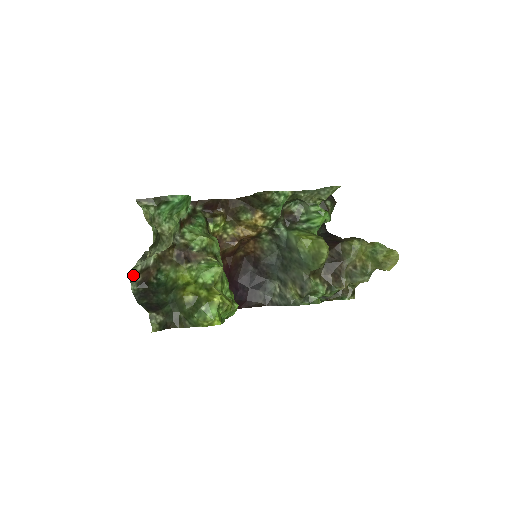
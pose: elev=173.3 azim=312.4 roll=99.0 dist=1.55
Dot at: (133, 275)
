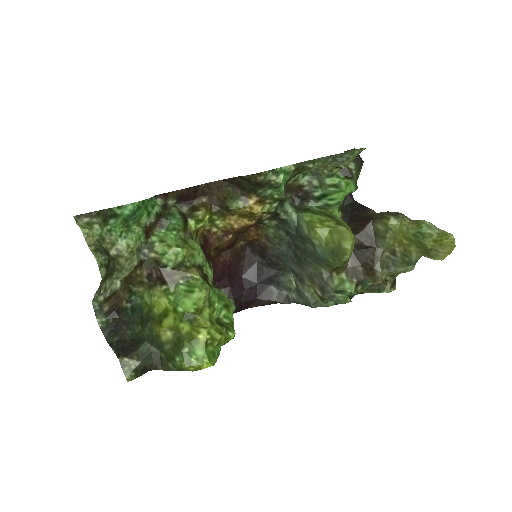
Dot at: (97, 306)
